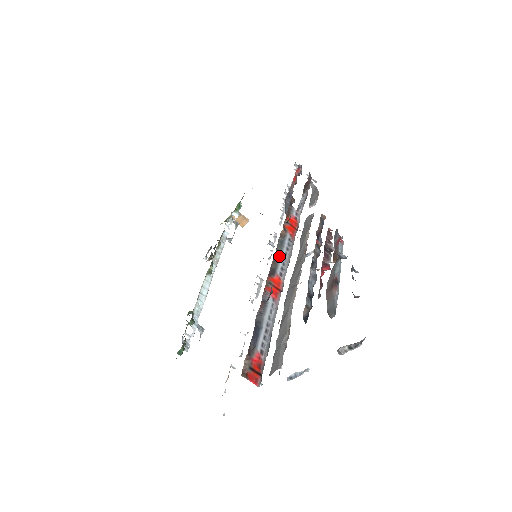
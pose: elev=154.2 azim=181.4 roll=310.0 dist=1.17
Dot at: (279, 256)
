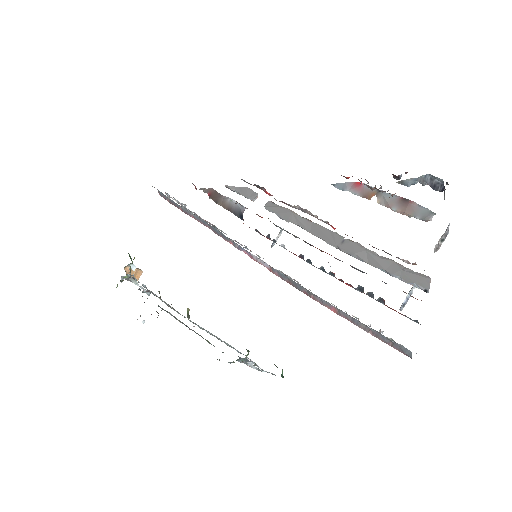
Dot at: (294, 235)
